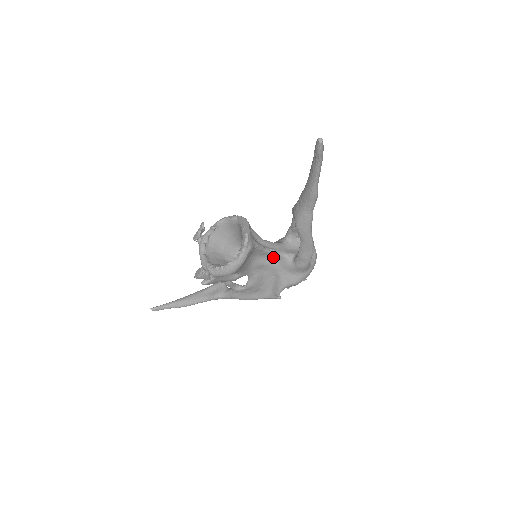
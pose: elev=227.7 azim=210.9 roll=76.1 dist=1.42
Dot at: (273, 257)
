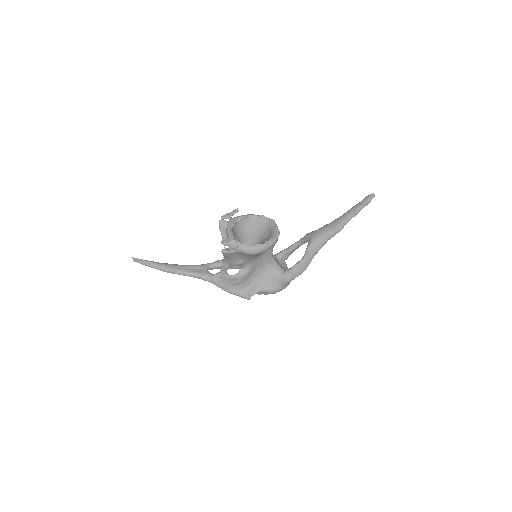
Dot at: (269, 263)
